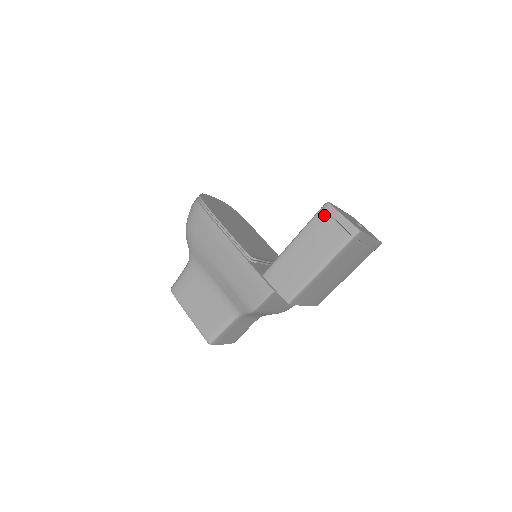
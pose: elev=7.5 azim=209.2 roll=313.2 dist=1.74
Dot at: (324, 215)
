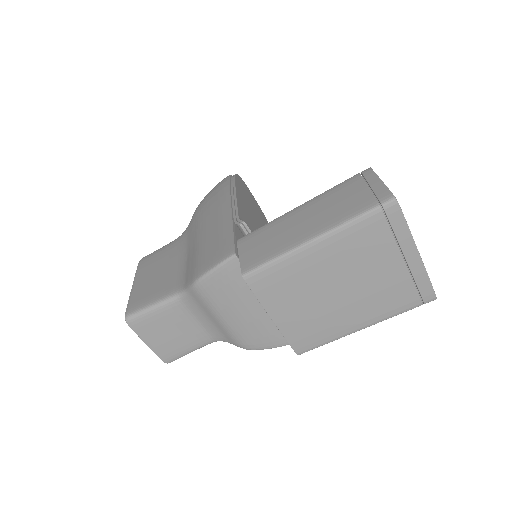
Dot at: (356, 179)
